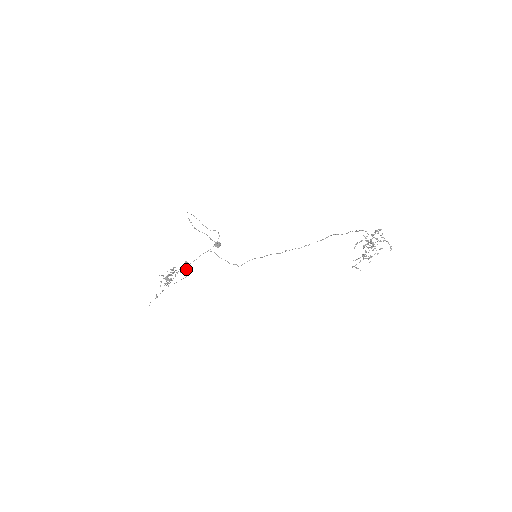
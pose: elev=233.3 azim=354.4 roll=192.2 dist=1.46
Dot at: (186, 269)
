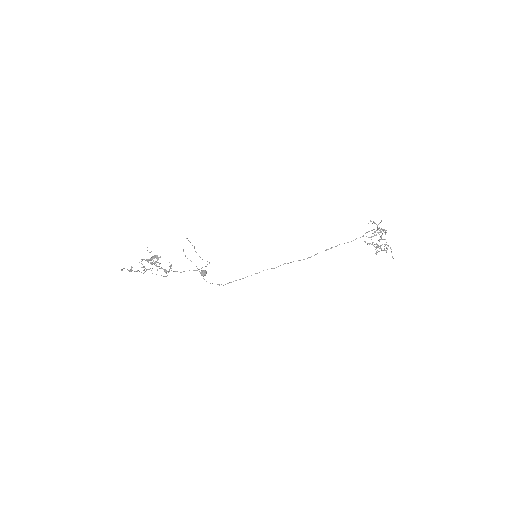
Dot at: (168, 271)
